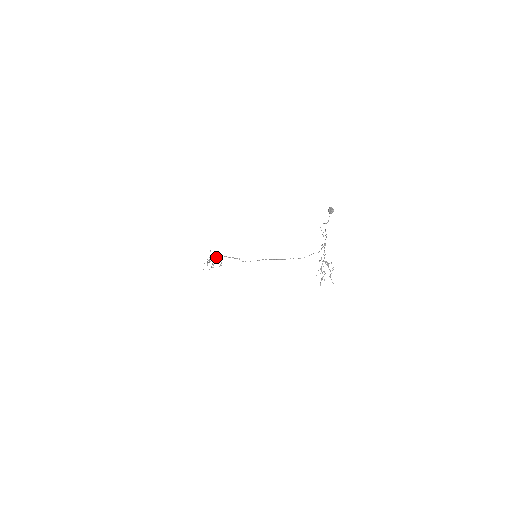
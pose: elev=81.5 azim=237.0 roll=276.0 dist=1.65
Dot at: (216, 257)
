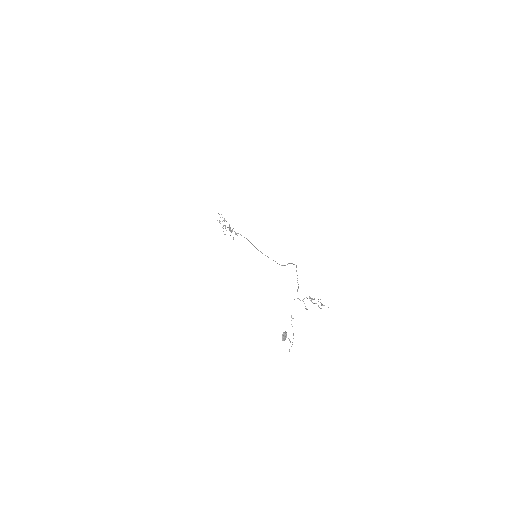
Dot at: occluded
